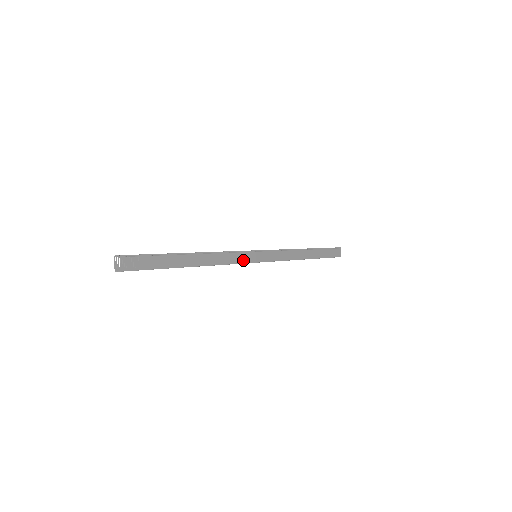
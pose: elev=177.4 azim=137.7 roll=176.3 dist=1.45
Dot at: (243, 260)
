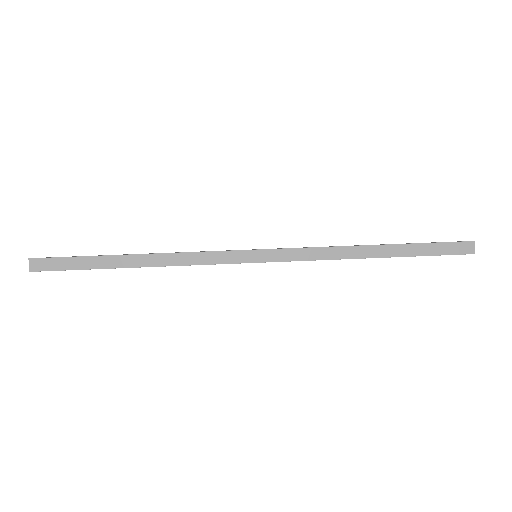
Dot at: occluded
